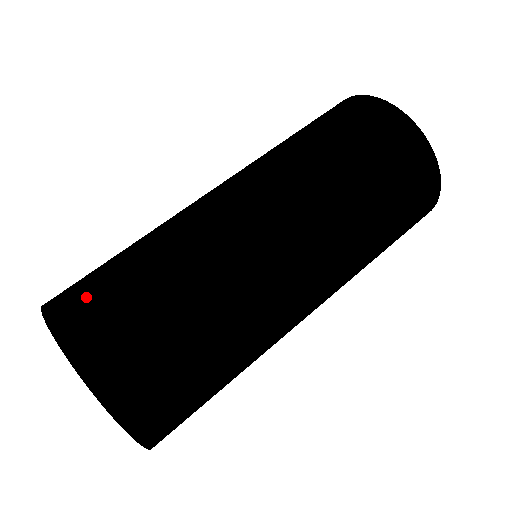
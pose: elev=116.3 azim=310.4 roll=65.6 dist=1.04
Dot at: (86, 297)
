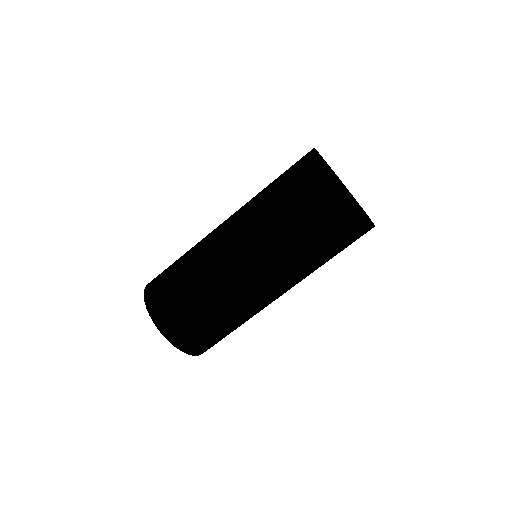
Dot at: (203, 343)
